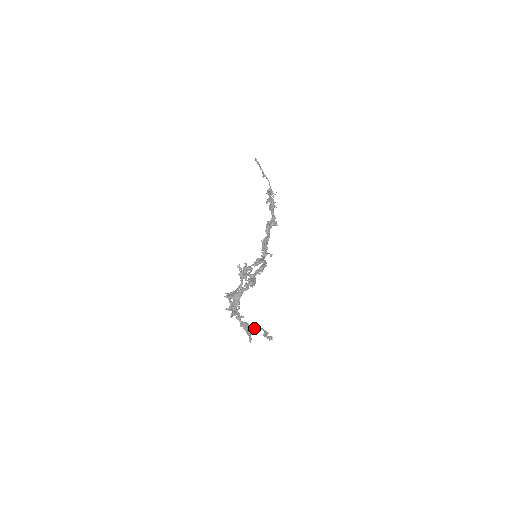
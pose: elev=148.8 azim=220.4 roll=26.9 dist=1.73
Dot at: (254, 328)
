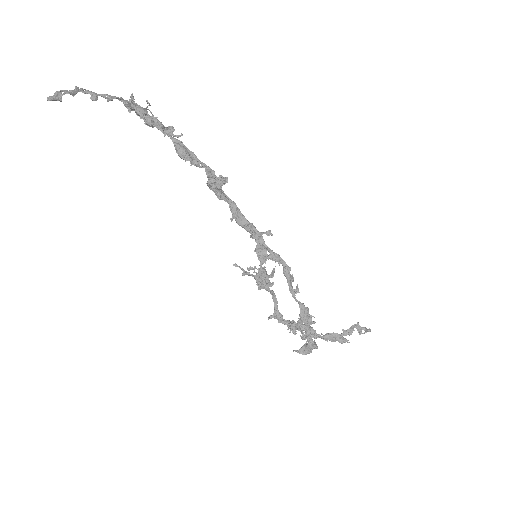
Dot at: (344, 335)
